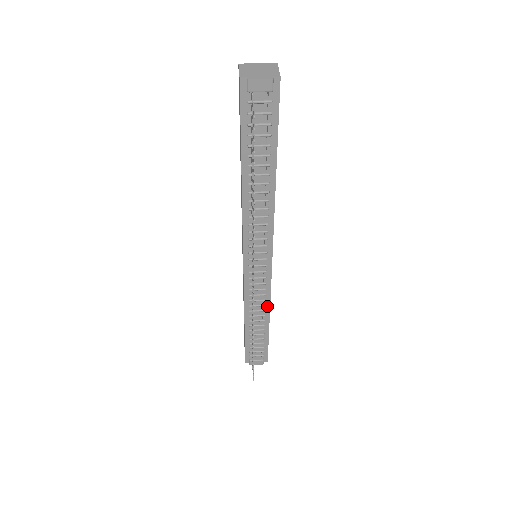
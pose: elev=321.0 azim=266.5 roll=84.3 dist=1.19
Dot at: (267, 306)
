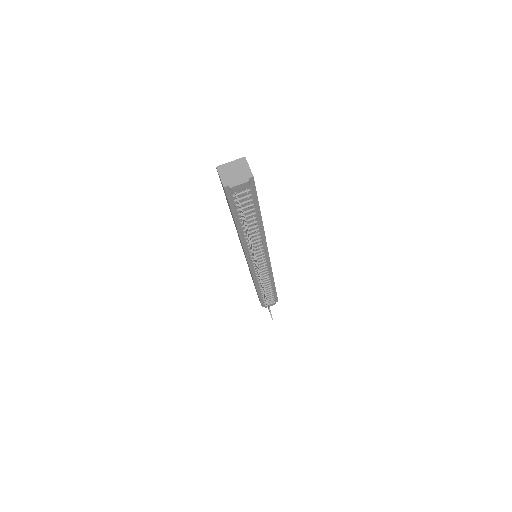
Dot at: (271, 278)
